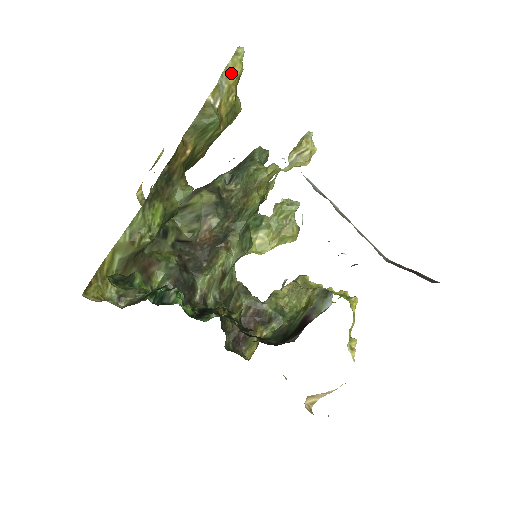
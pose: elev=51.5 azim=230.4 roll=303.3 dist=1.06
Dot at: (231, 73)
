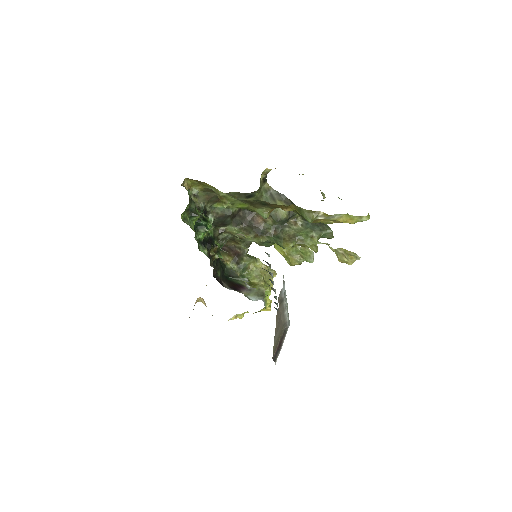
Dot at: (346, 218)
